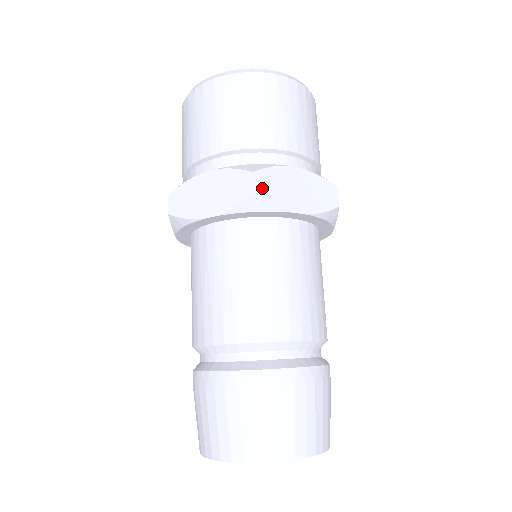
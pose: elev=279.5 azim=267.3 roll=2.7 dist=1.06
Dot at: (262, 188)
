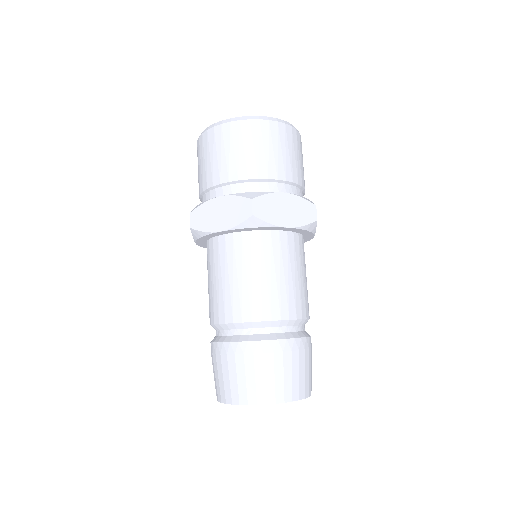
Dot at: (259, 211)
